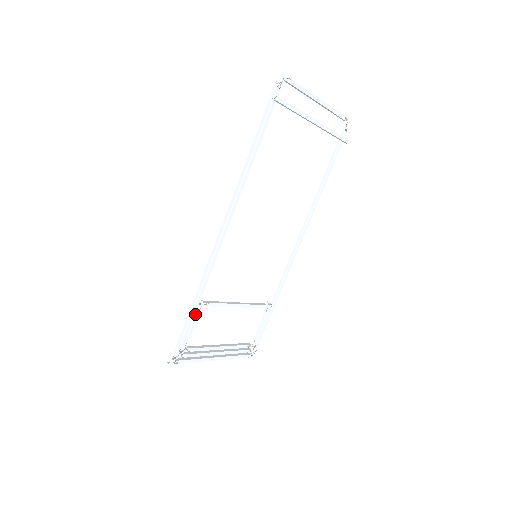
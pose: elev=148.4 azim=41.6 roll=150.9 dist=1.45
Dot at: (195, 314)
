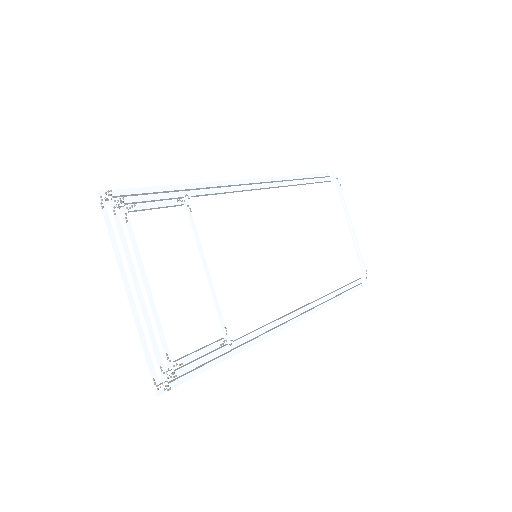
Dot at: (171, 200)
